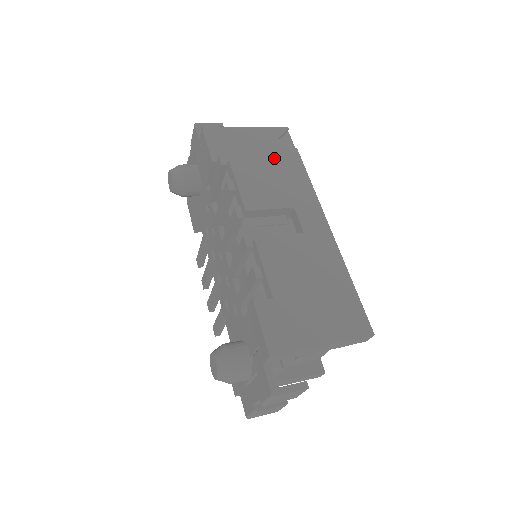
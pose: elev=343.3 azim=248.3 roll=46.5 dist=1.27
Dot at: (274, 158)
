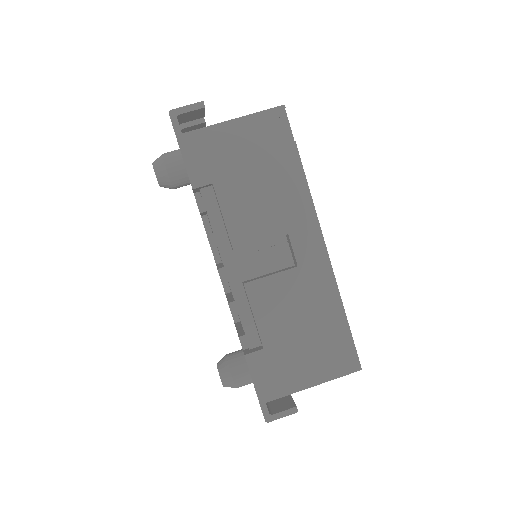
Dot at: (266, 164)
